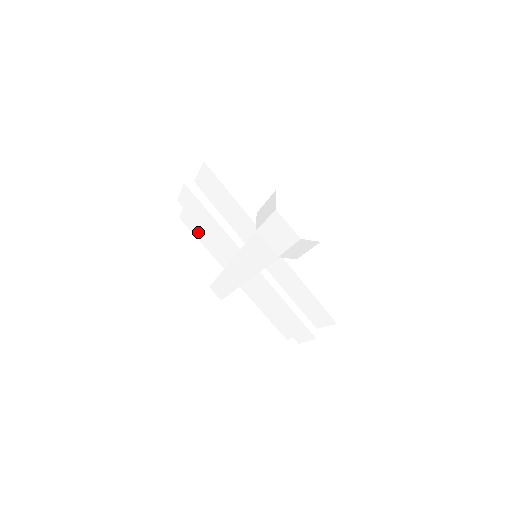
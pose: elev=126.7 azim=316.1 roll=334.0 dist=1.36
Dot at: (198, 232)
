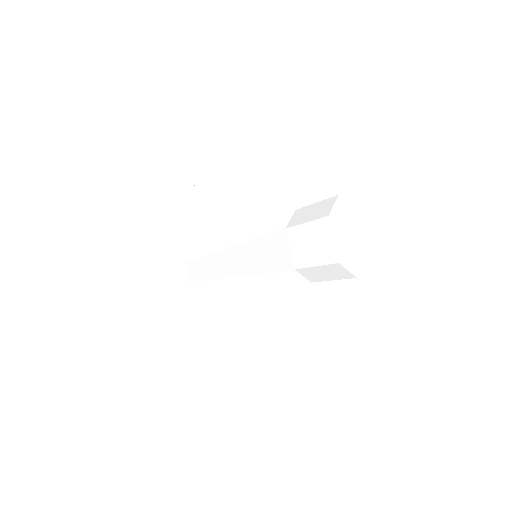
Dot at: (205, 200)
